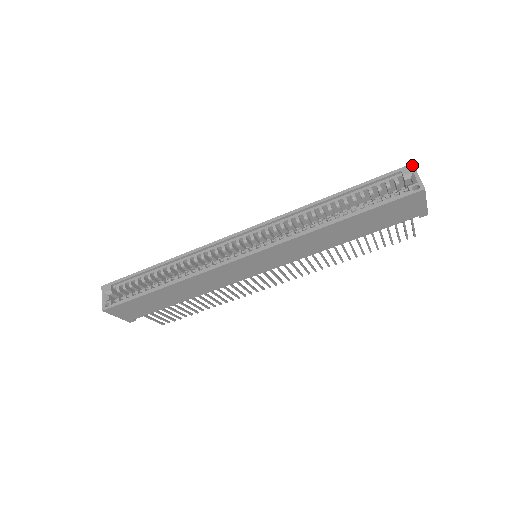
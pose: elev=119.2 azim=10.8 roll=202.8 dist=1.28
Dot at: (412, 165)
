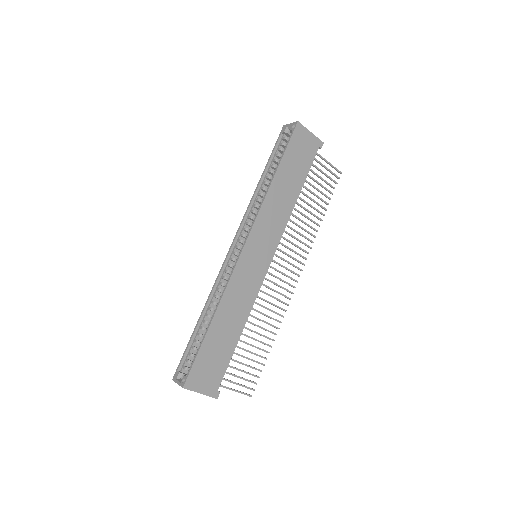
Dot at: (284, 126)
